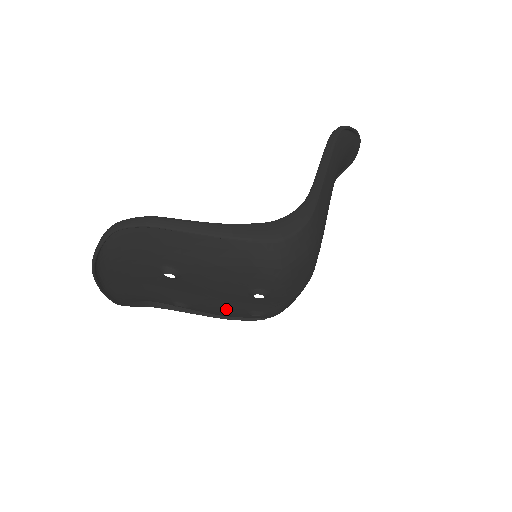
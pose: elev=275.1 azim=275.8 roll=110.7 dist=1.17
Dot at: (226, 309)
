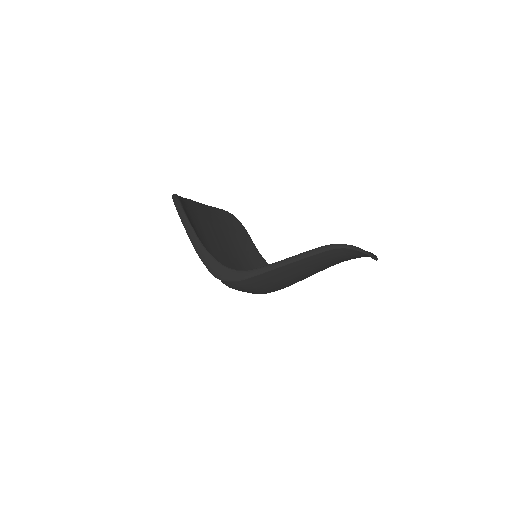
Dot at: occluded
